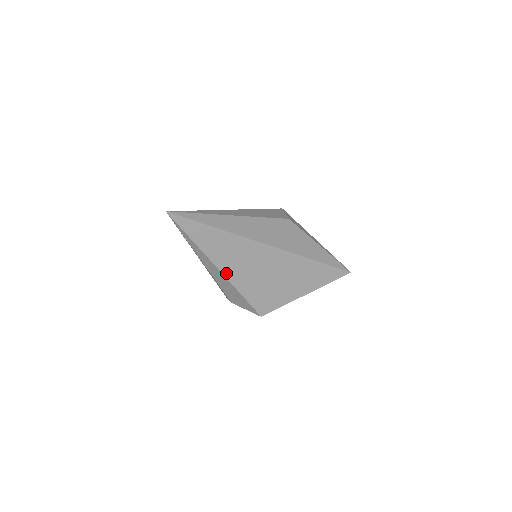
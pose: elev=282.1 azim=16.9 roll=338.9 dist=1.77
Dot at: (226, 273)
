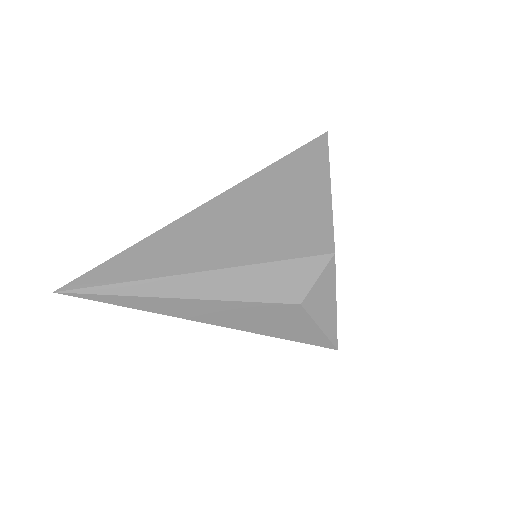
Dot at: (214, 266)
